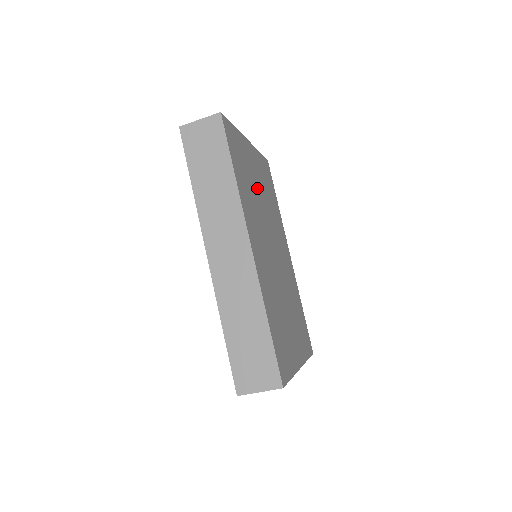
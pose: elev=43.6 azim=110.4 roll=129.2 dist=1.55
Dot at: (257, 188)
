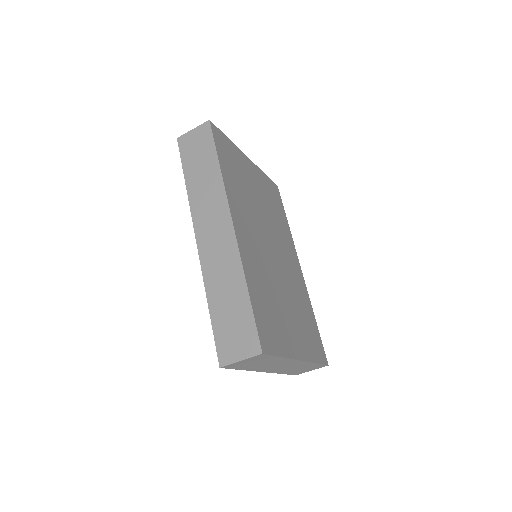
Dot at: (254, 194)
